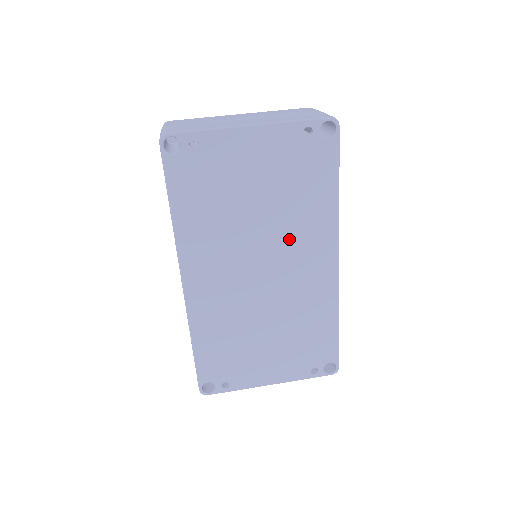
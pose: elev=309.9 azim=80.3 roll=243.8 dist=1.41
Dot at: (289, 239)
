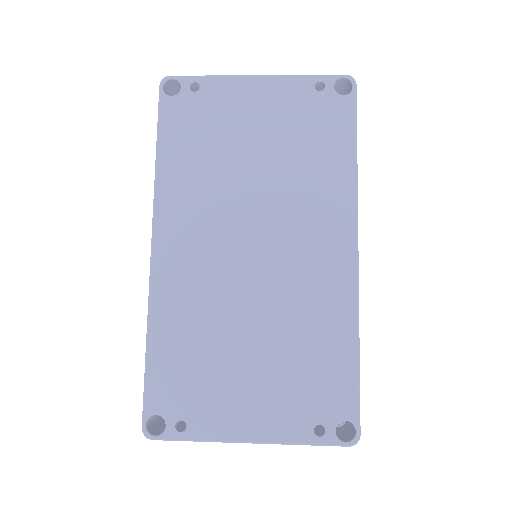
Dot at: (291, 208)
